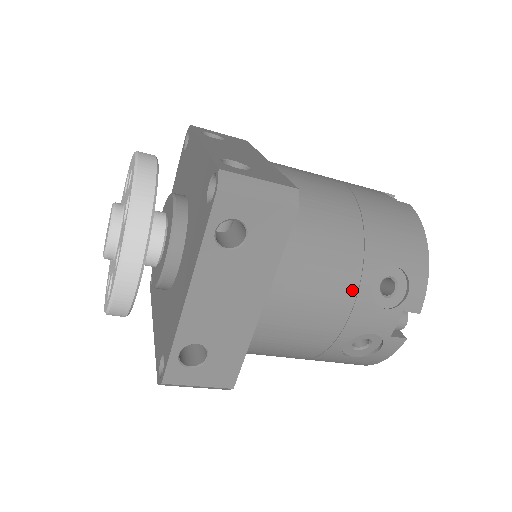
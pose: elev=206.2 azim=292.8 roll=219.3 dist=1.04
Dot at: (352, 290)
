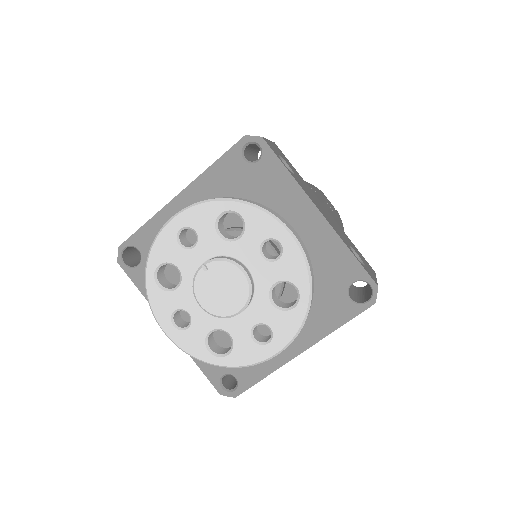
Dot at: occluded
